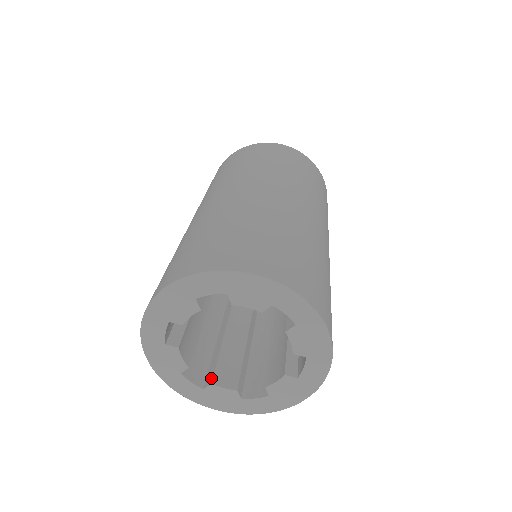
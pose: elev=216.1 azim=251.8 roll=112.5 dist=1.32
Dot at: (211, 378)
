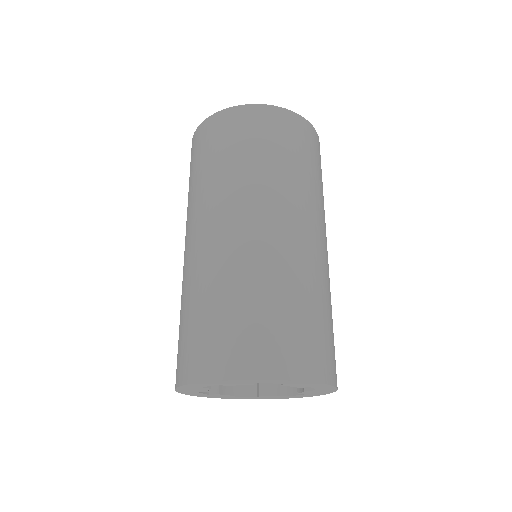
Dot at: (217, 387)
